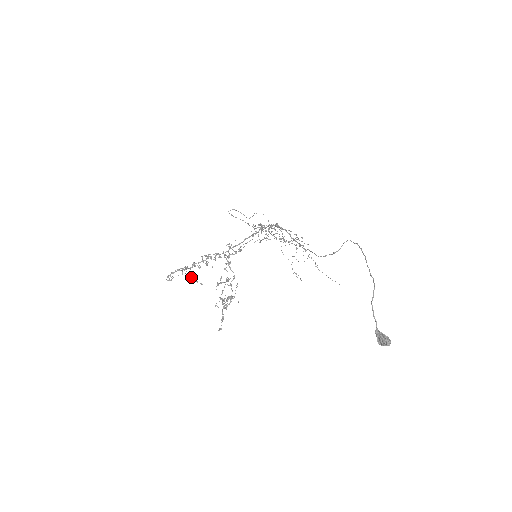
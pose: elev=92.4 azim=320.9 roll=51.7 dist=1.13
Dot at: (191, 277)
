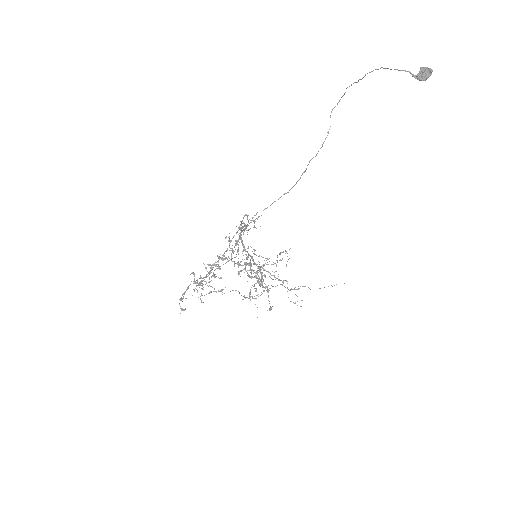
Dot at: occluded
